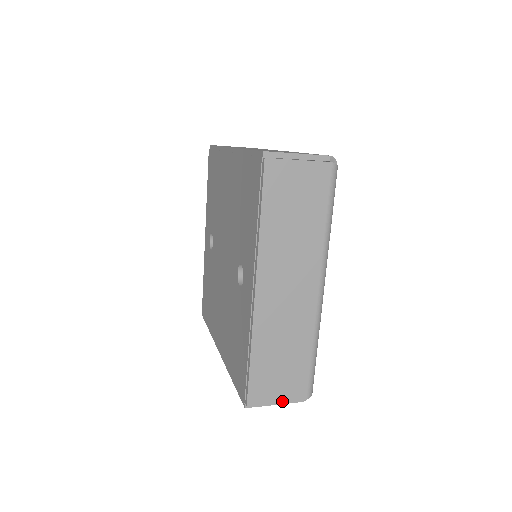
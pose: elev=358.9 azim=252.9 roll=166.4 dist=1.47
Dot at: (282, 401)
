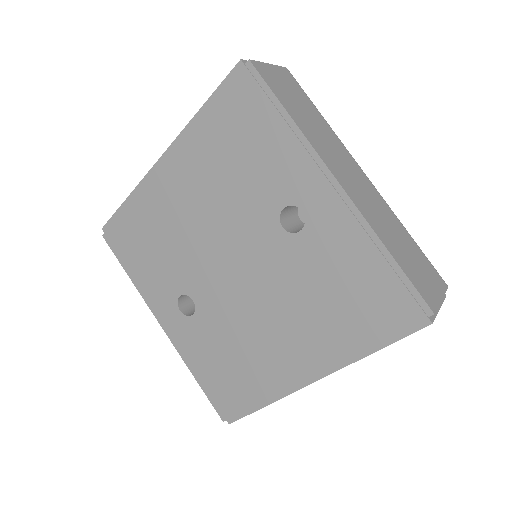
Dot at: (441, 296)
